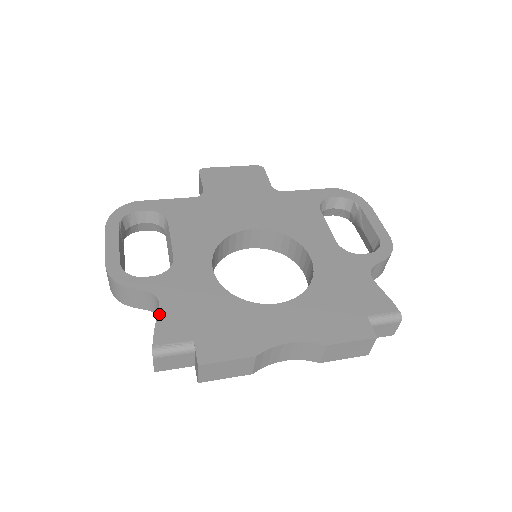
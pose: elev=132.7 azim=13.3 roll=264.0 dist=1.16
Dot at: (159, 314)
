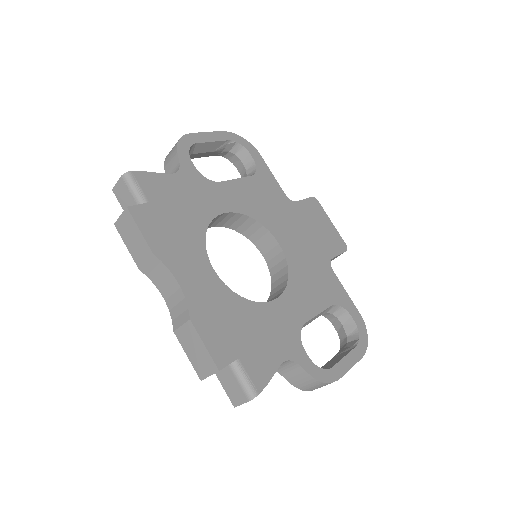
Dot at: (163, 174)
